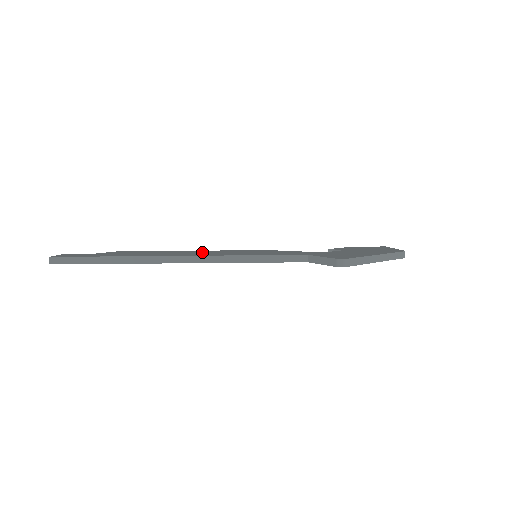
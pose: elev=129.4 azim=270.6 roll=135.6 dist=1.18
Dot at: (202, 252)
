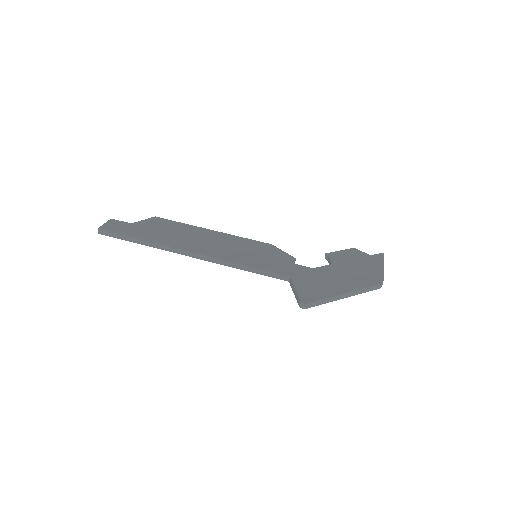
Dot at: (215, 241)
